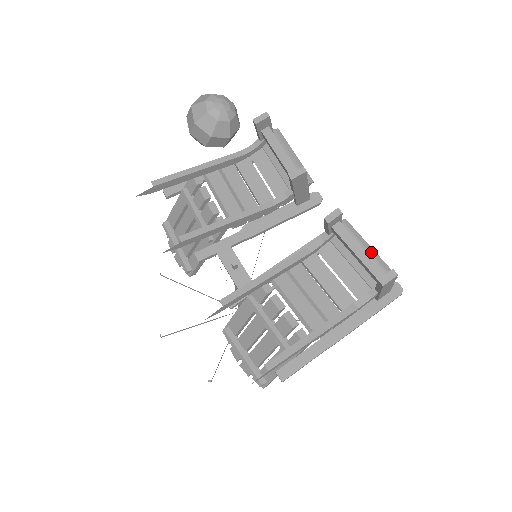
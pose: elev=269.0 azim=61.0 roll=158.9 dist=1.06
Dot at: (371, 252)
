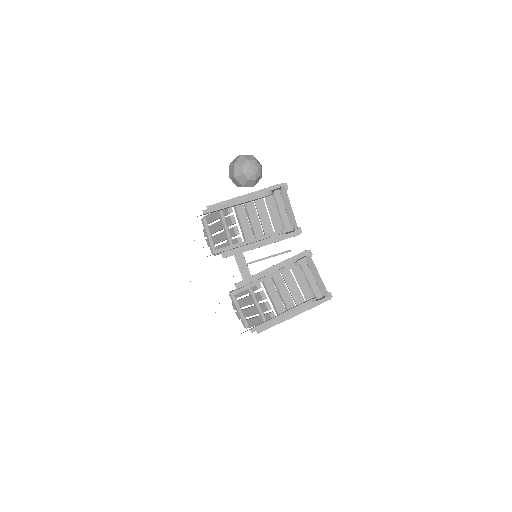
Dot at: (319, 279)
